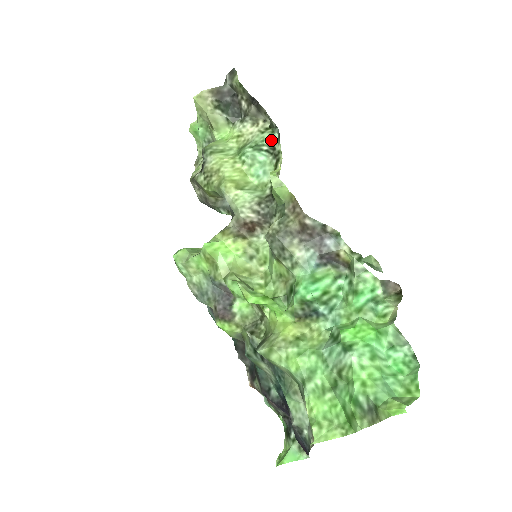
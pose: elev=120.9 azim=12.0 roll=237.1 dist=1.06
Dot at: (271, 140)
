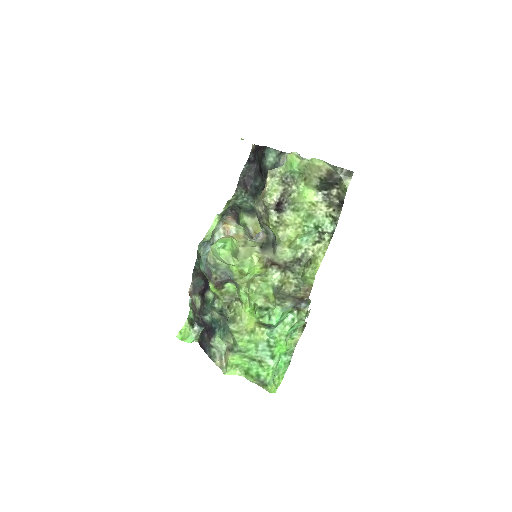
Dot at: (327, 229)
